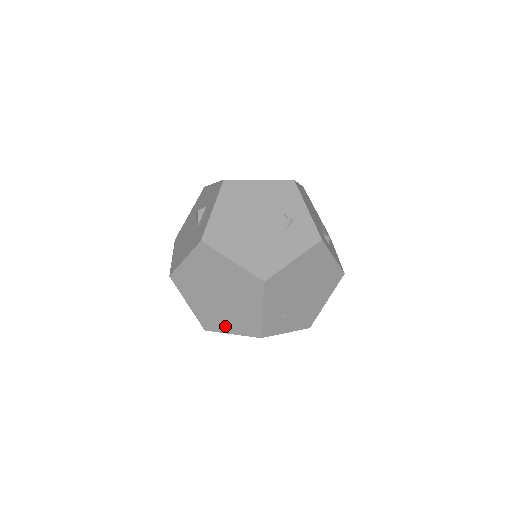
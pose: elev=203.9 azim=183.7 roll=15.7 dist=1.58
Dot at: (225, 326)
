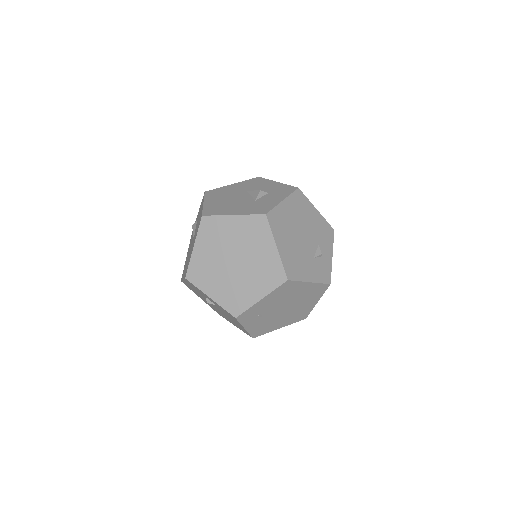
Dot at: (211, 288)
